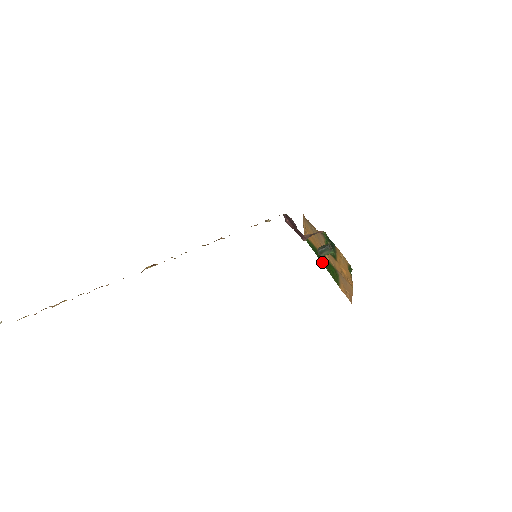
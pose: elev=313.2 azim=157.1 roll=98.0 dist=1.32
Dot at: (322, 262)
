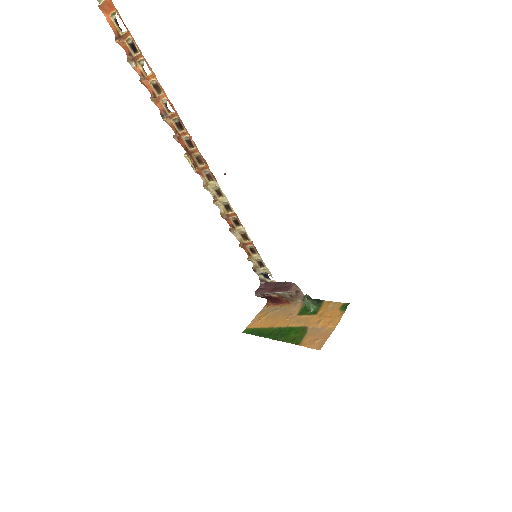
Dot at: (272, 337)
